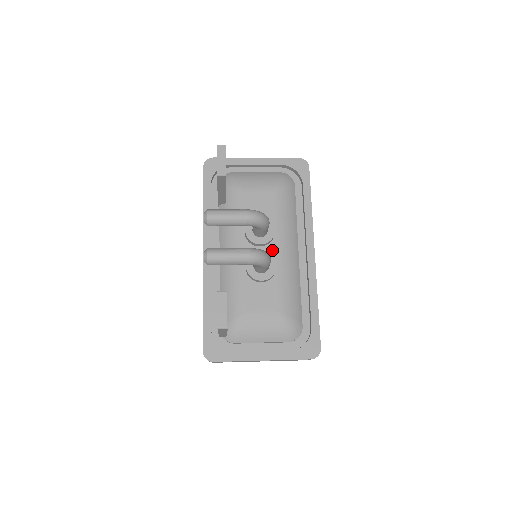
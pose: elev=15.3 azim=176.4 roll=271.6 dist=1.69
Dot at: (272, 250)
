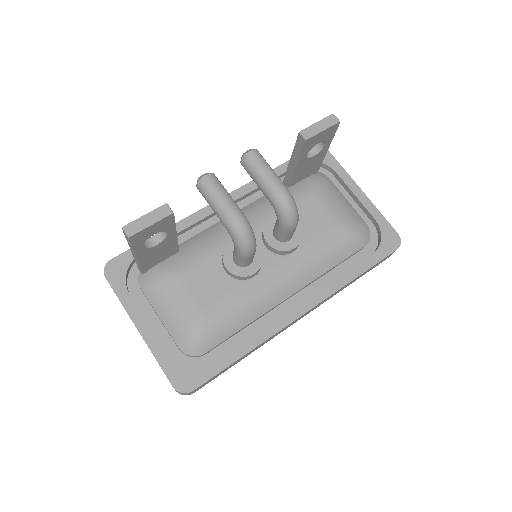
Dot at: (271, 261)
